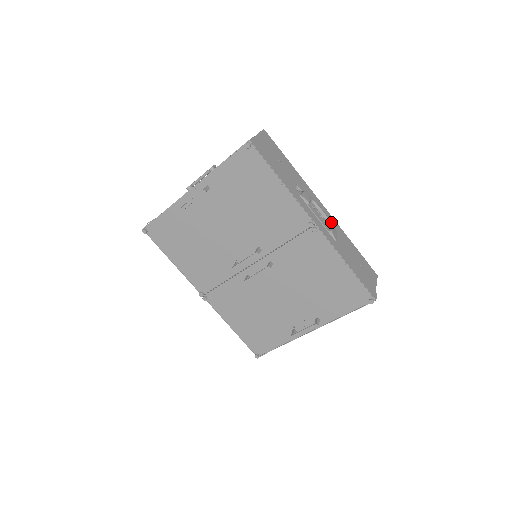
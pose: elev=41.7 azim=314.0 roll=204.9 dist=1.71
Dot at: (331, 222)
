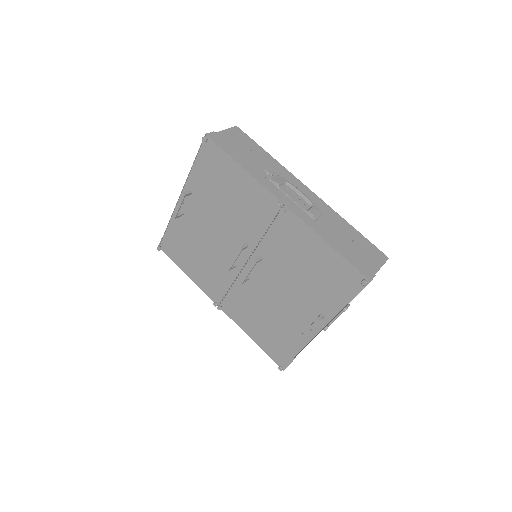
Dot at: (313, 203)
